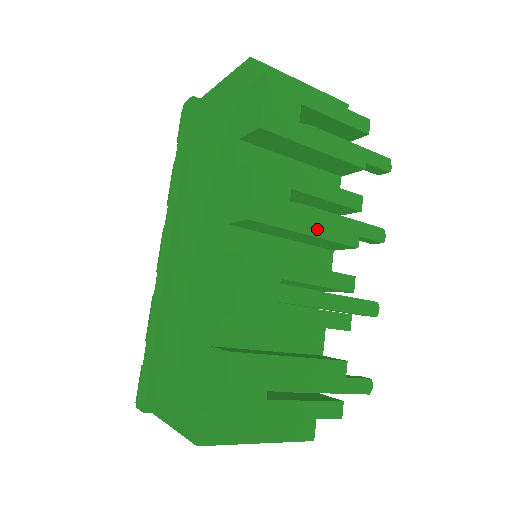
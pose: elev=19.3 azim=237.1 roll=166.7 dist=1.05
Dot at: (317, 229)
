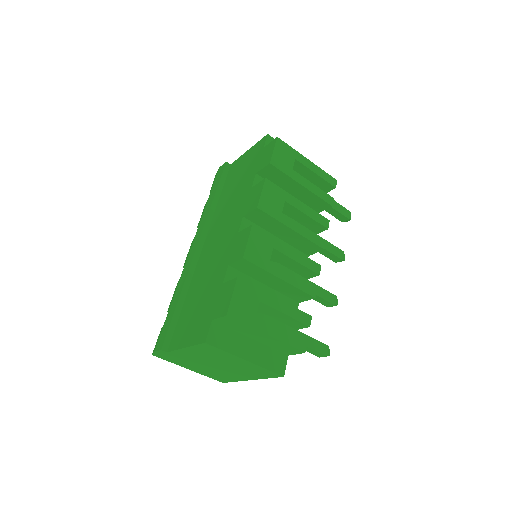
Dot at: (299, 228)
